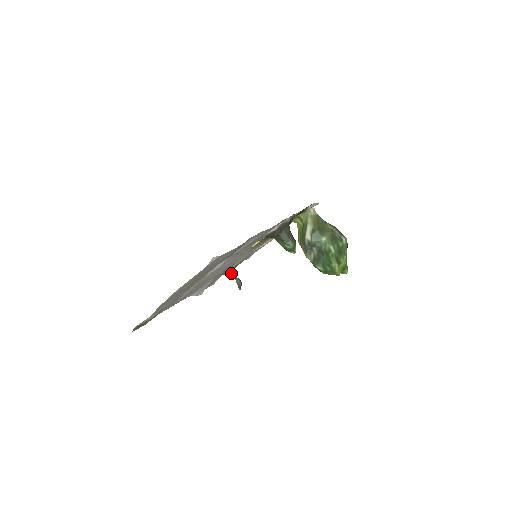
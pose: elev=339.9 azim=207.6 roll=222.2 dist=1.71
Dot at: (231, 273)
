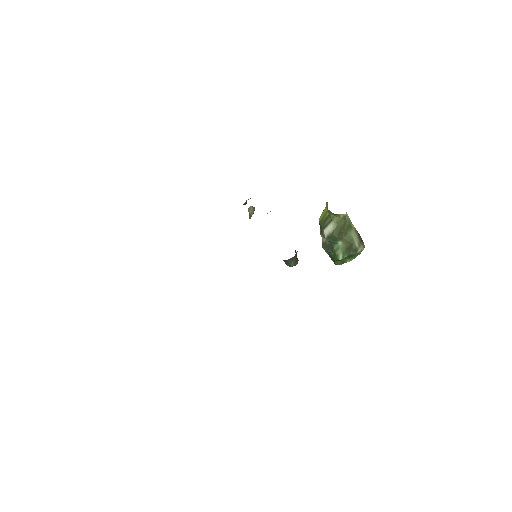
Dot at: occluded
